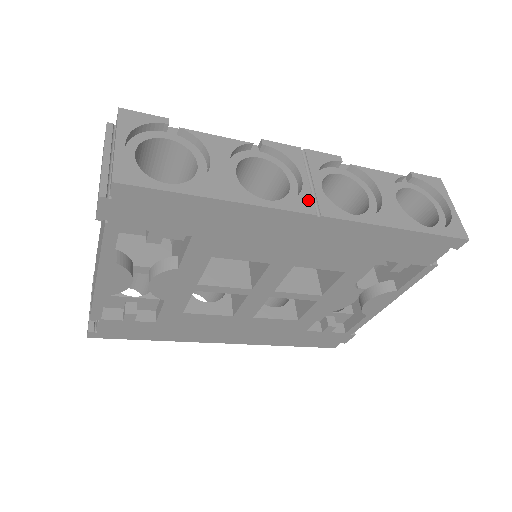
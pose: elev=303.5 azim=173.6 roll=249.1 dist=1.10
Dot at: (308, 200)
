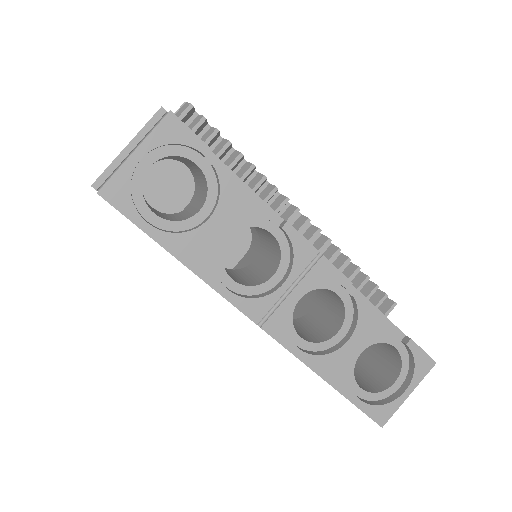
Dot at: (265, 307)
